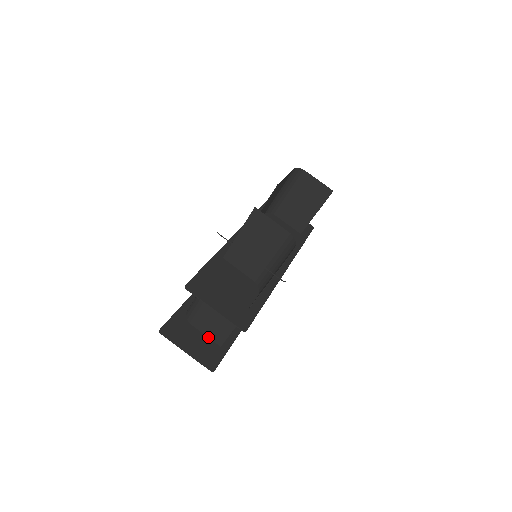
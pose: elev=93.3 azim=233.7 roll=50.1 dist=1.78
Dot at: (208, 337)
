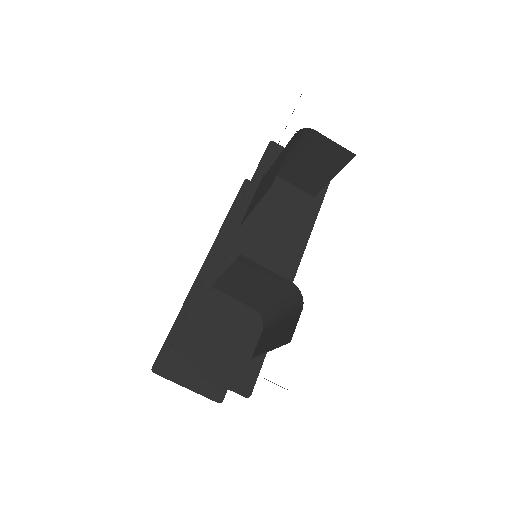
Dot at: occluded
